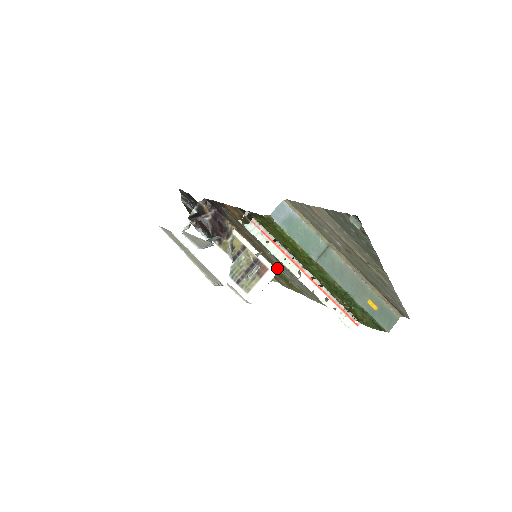
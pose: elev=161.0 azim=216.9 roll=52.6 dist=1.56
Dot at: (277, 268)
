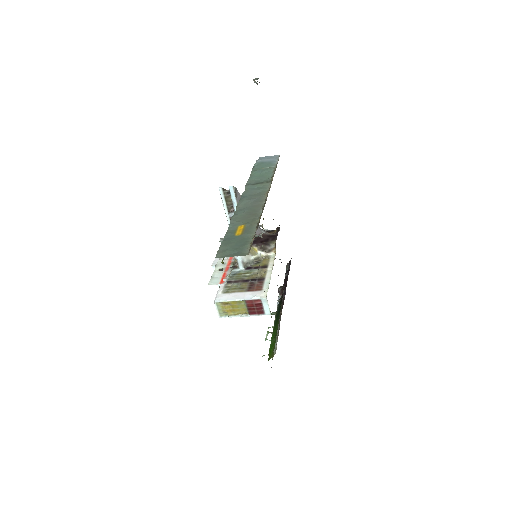
Dot at: occluded
